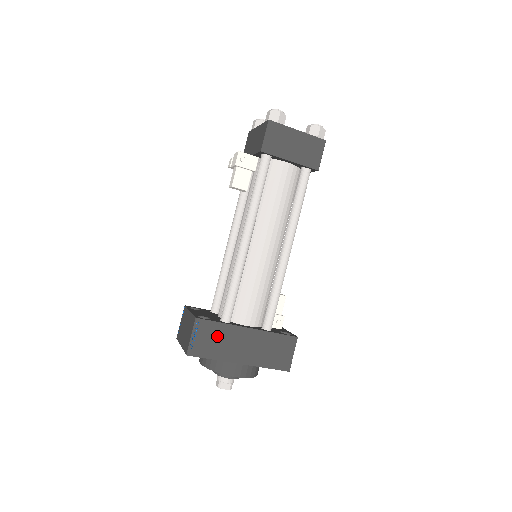
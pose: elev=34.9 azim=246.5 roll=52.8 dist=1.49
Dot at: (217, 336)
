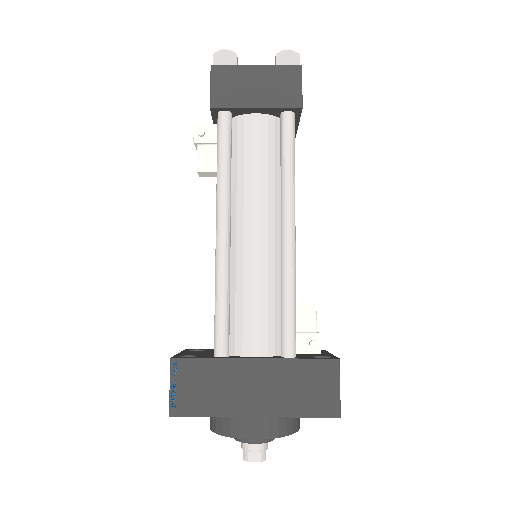
Dot at: (208, 380)
